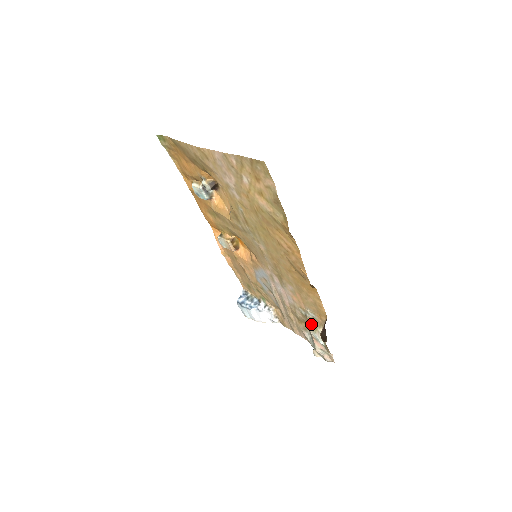
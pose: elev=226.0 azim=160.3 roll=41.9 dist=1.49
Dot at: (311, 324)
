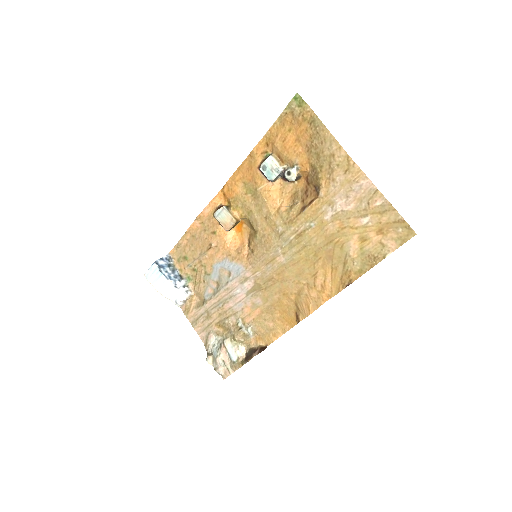
Dot at: (238, 337)
